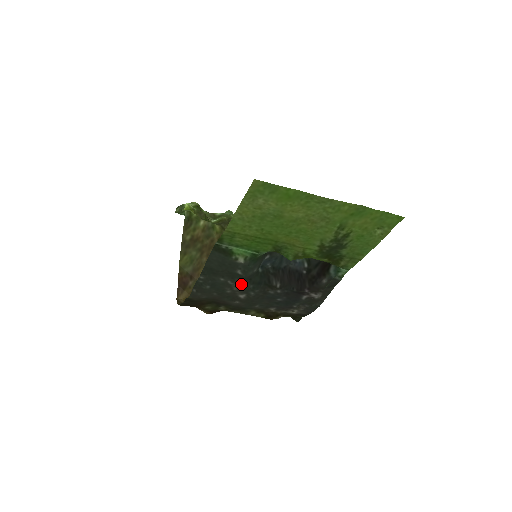
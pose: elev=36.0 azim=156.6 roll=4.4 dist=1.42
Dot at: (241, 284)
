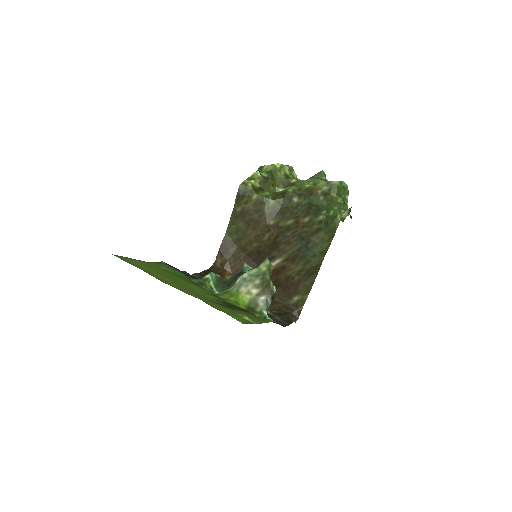
Dot at: occluded
